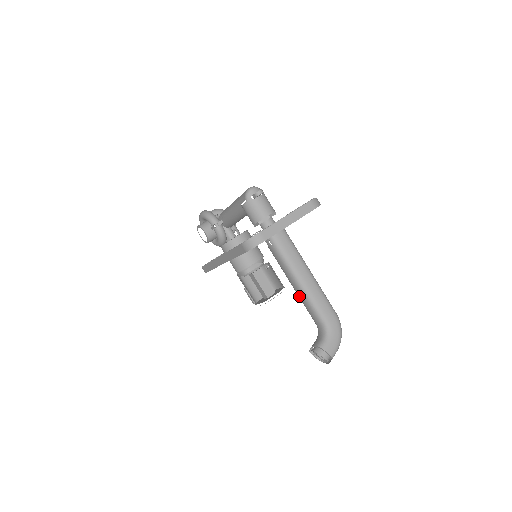
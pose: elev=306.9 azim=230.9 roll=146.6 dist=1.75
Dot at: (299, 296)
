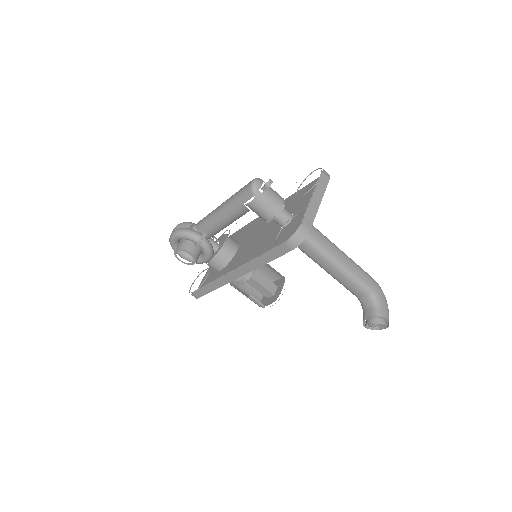
Dot at: (335, 276)
